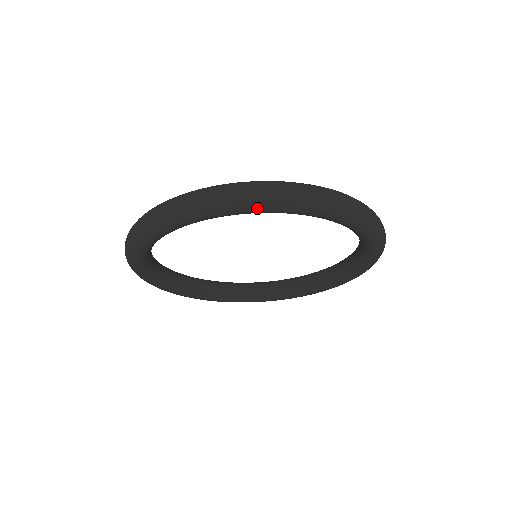
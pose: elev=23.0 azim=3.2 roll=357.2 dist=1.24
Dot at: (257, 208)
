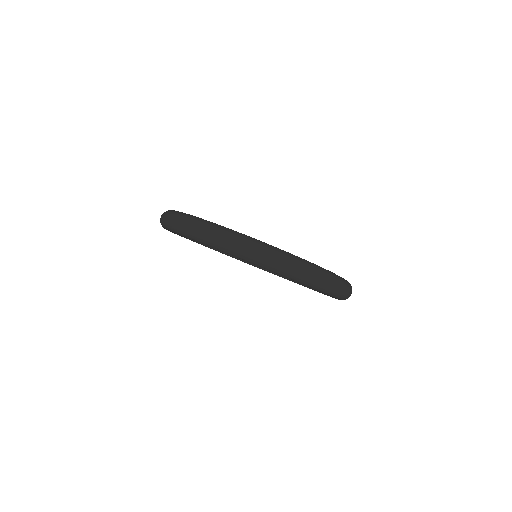
Dot at: (306, 285)
